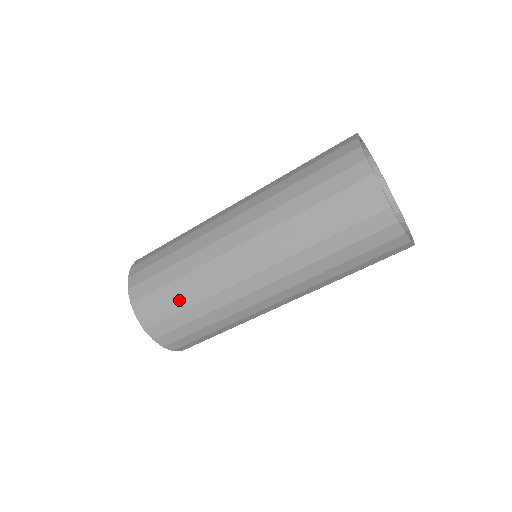
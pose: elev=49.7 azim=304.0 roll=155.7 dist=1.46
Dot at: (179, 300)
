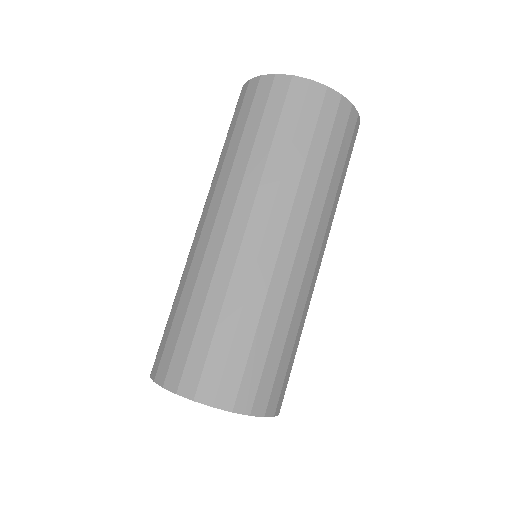
Dot at: (240, 337)
